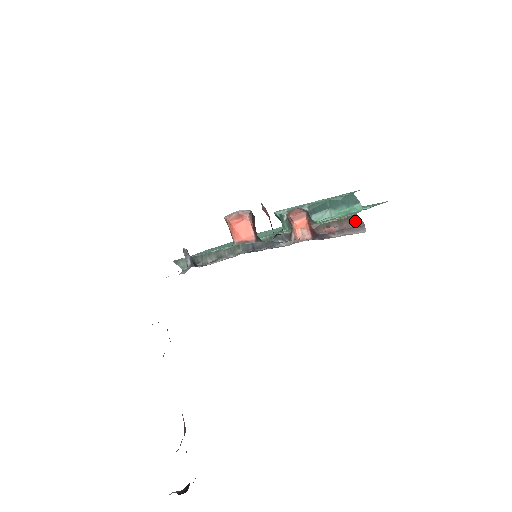
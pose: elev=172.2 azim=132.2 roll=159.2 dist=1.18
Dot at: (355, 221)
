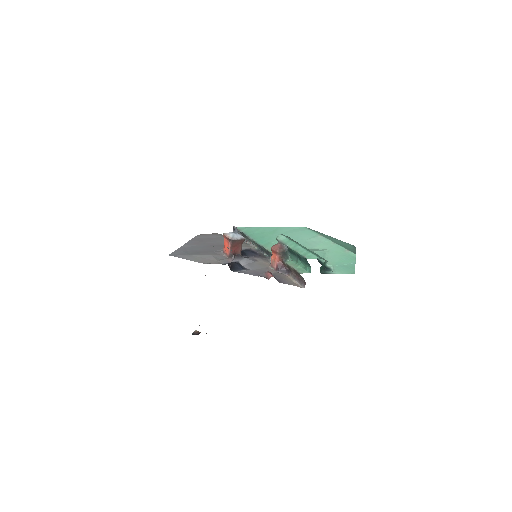
Dot at: (301, 277)
